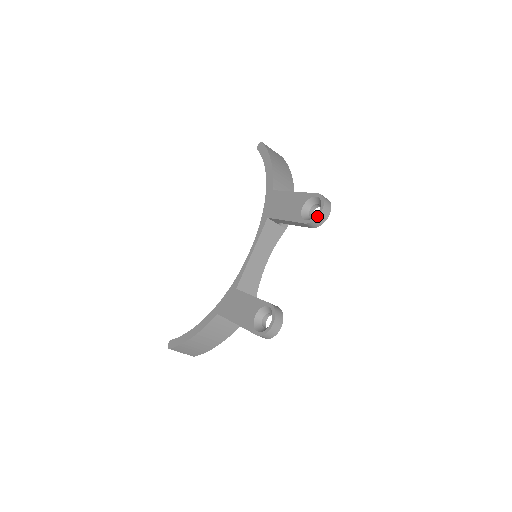
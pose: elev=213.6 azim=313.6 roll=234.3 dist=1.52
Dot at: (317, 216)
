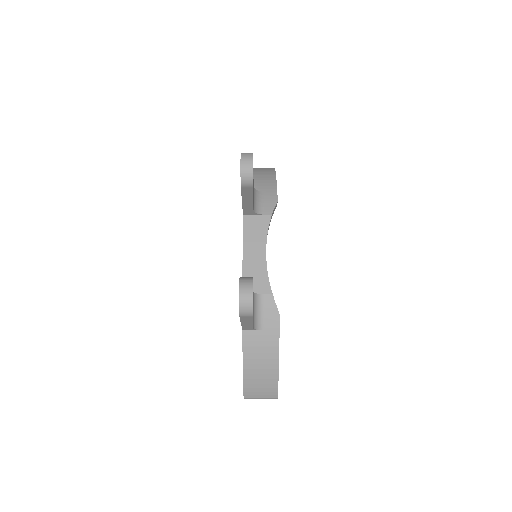
Dot at: (240, 171)
